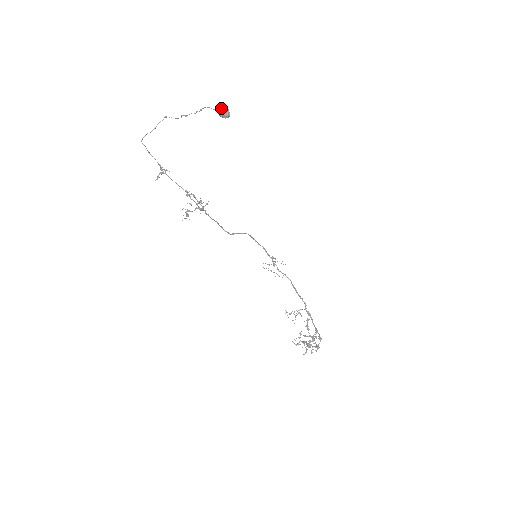
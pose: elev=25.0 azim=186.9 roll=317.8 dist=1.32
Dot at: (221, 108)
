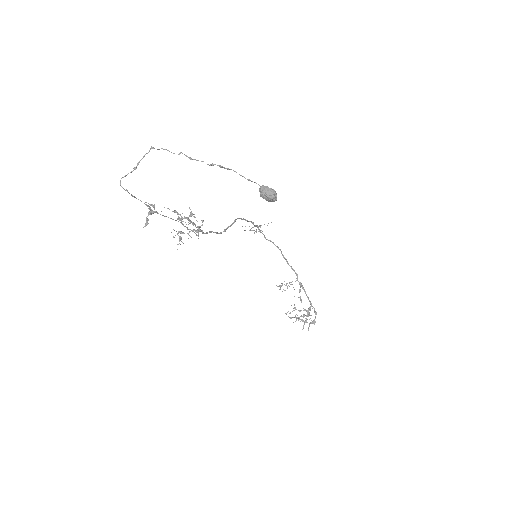
Dot at: (266, 191)
